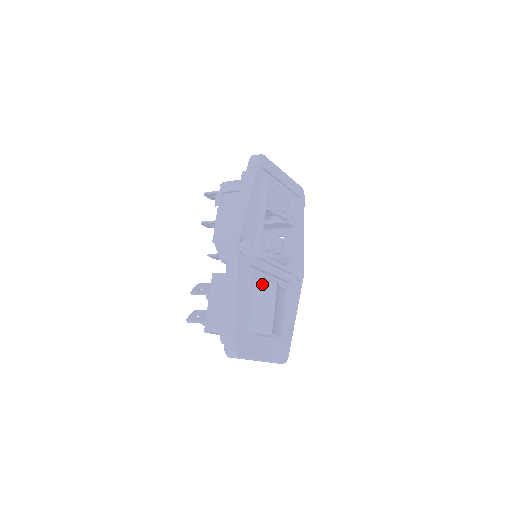
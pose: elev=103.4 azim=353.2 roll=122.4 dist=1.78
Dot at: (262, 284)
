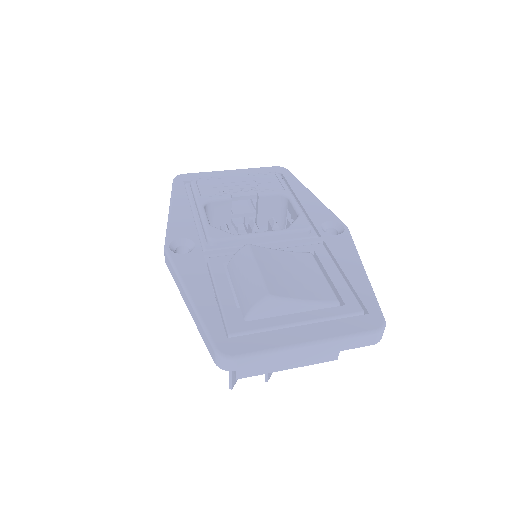
Dot at: (232, 261)
